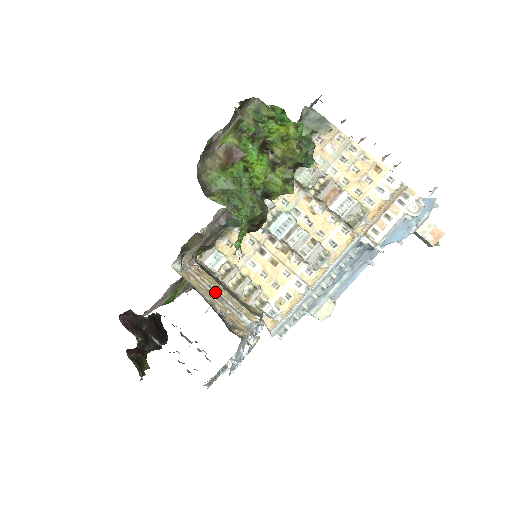
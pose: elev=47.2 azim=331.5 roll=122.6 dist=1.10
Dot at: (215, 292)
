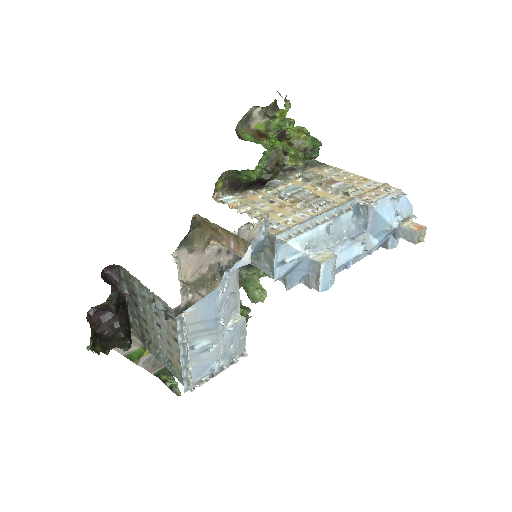
Dot at: (204, 296)
